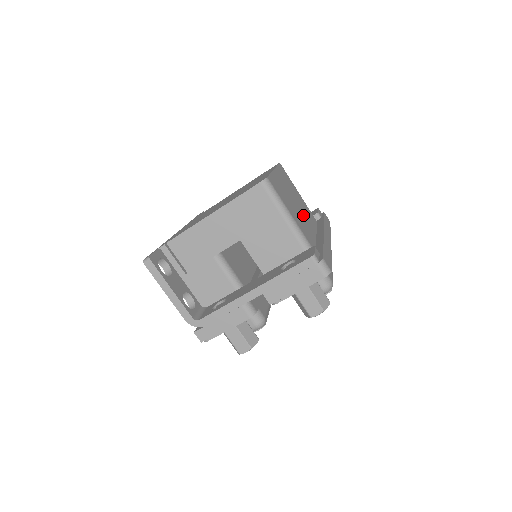
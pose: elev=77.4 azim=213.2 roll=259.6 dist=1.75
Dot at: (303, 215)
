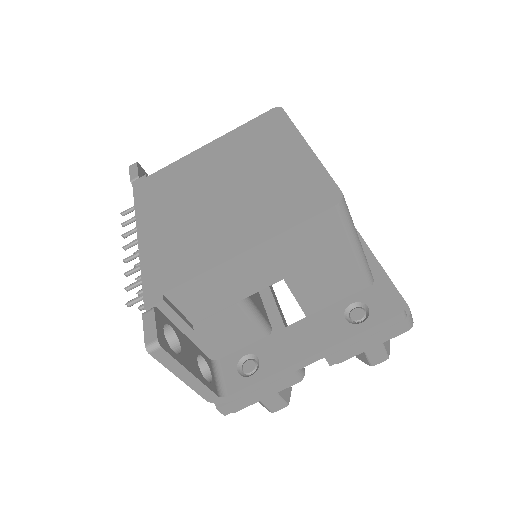
Dot at: occluded
